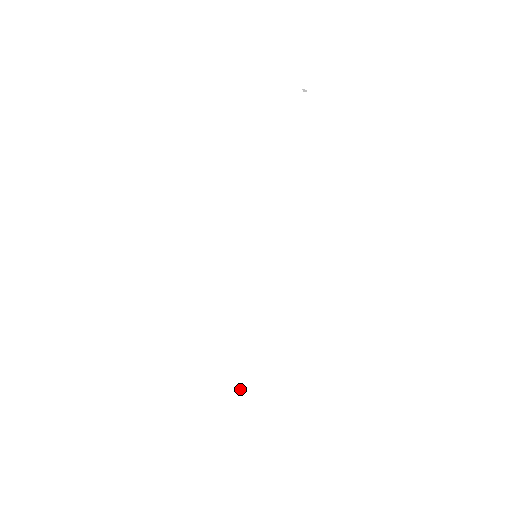
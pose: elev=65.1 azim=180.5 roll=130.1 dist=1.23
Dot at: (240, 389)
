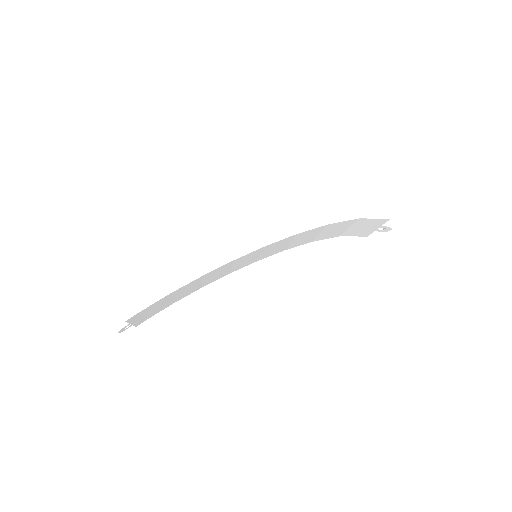
Dot at: occluded
